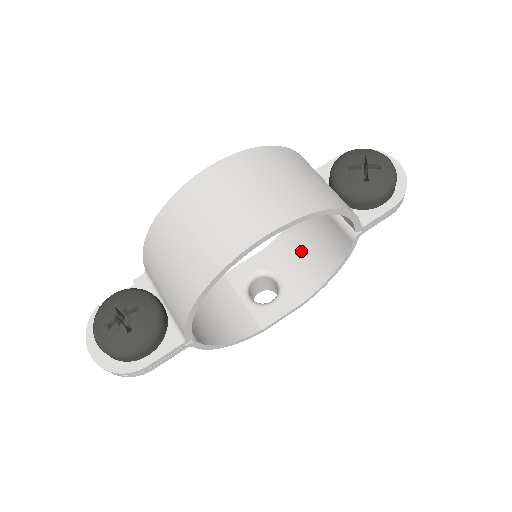
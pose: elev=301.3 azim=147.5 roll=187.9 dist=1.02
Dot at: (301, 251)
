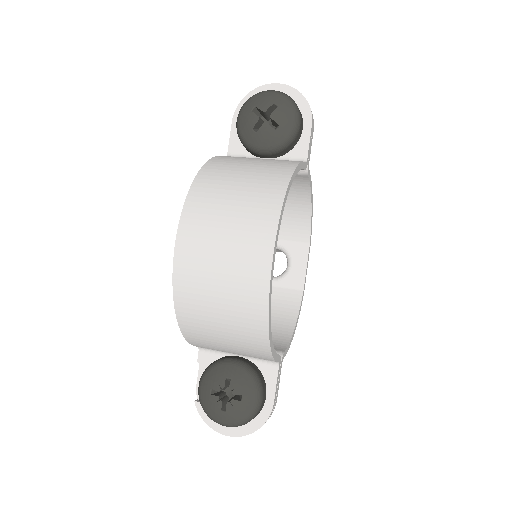
Dot at: occluded
